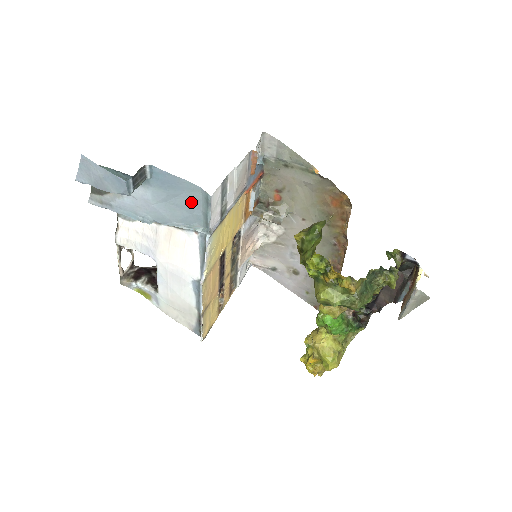
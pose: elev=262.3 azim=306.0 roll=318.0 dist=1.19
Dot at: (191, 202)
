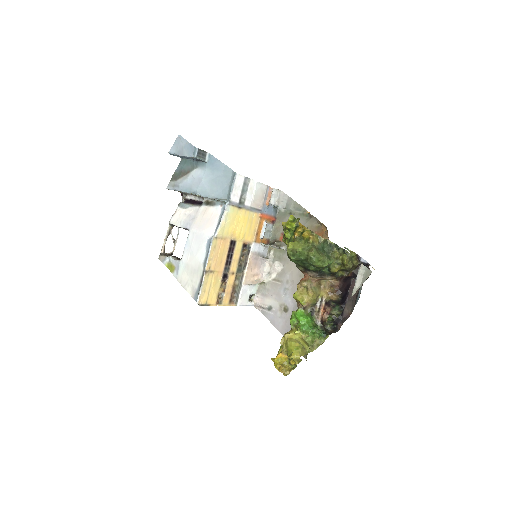
Dot at: (224, 181)
